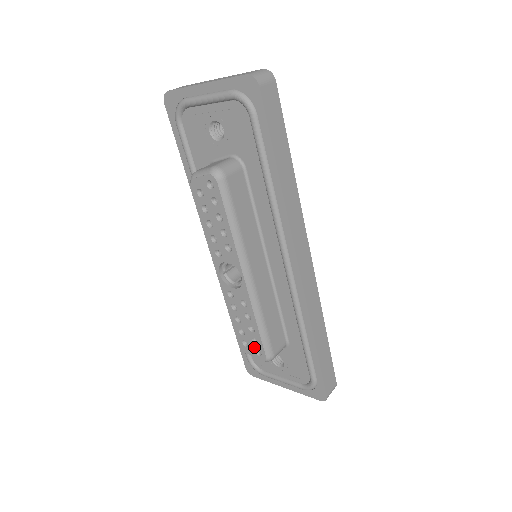
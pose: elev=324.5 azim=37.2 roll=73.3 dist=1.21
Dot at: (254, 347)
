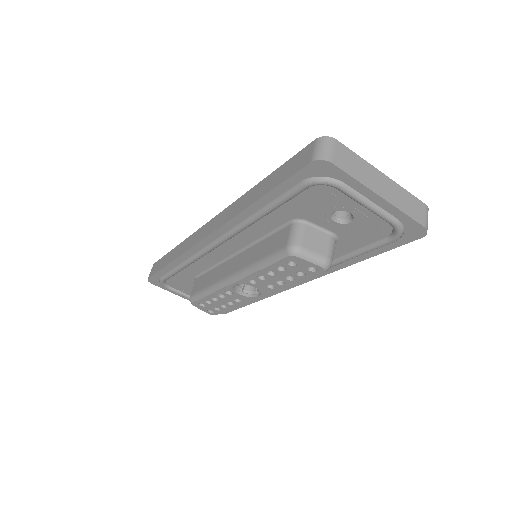
Dot at: (211, 309)
